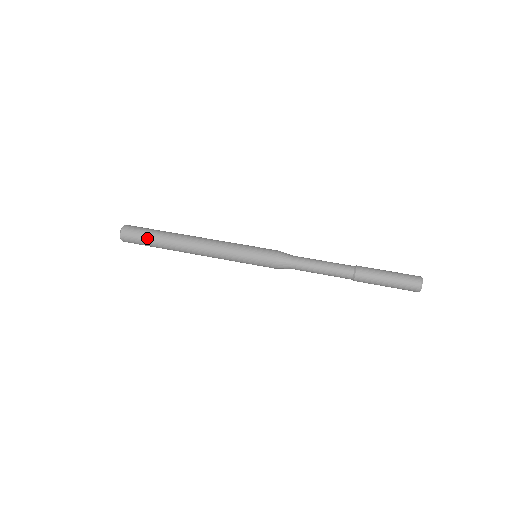
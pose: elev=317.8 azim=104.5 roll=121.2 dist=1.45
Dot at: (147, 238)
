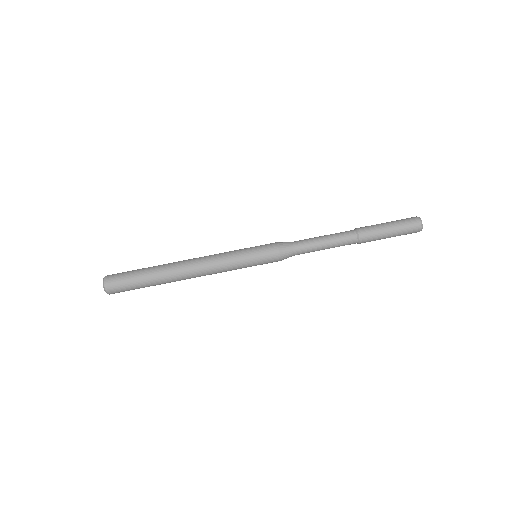
Dot at: (136, 280)
